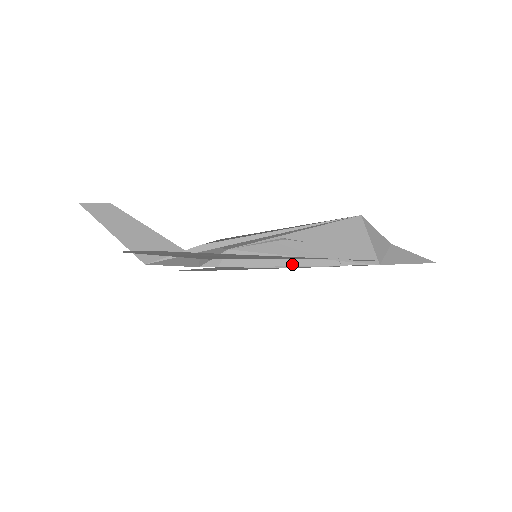
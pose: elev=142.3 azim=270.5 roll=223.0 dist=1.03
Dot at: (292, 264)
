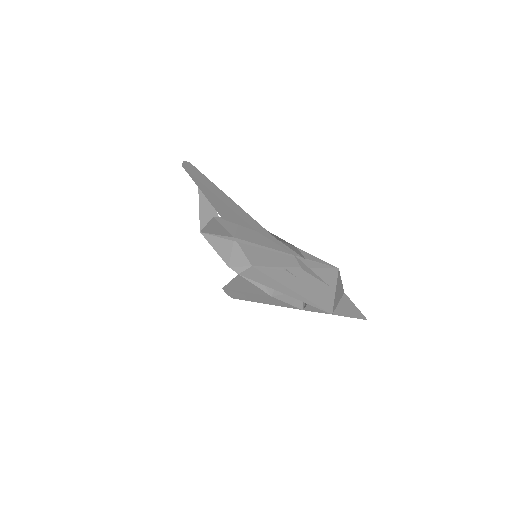
Dot at: (279, 290)
